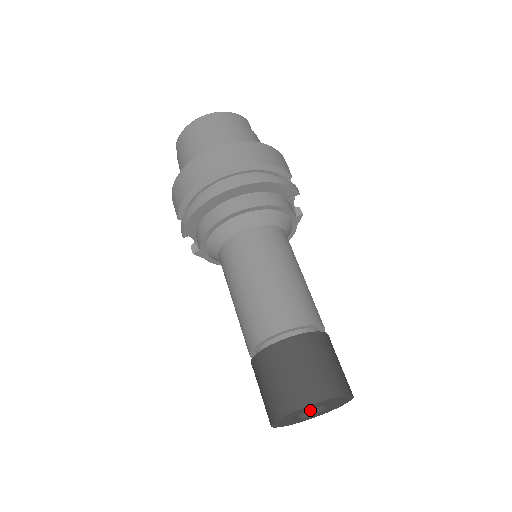
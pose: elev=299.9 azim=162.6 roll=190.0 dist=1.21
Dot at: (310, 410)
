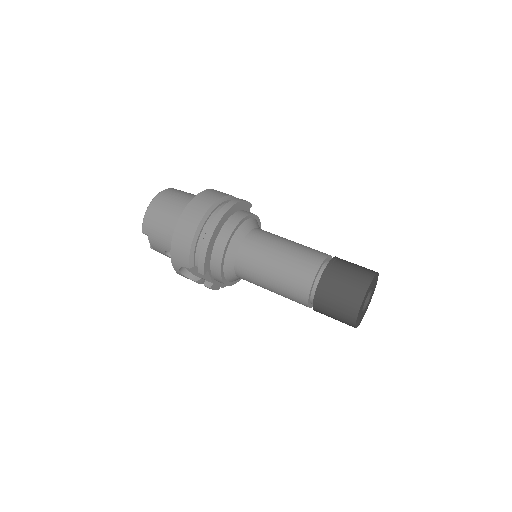
Dot at: occluded
